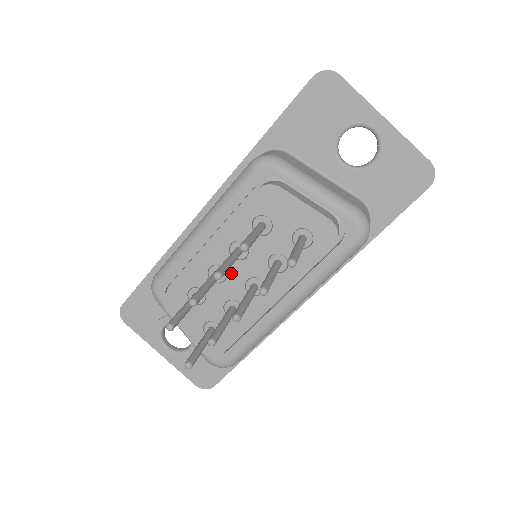
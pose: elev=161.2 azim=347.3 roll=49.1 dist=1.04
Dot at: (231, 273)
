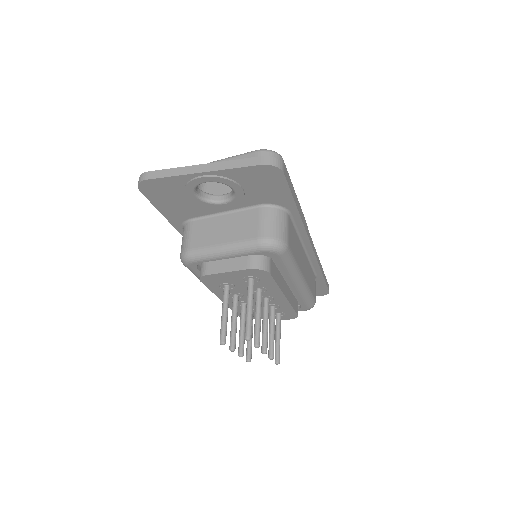
Dot at: occluded
